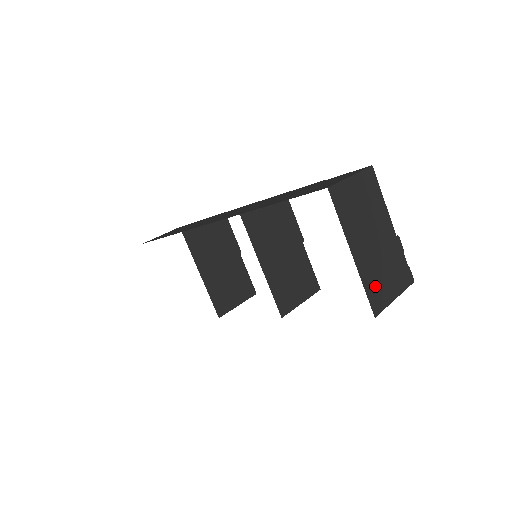
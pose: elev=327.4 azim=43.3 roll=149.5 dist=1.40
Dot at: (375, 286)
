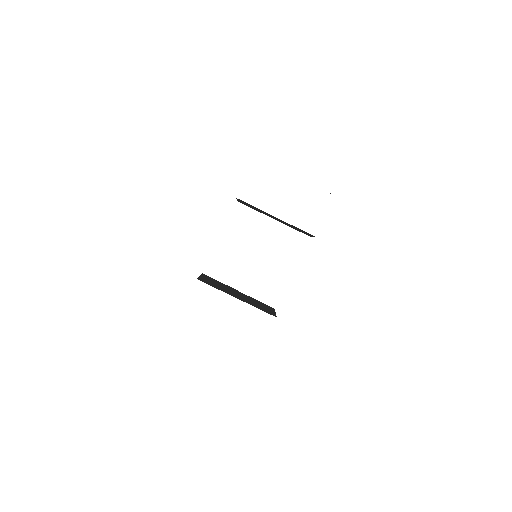
Dot at: occluded
